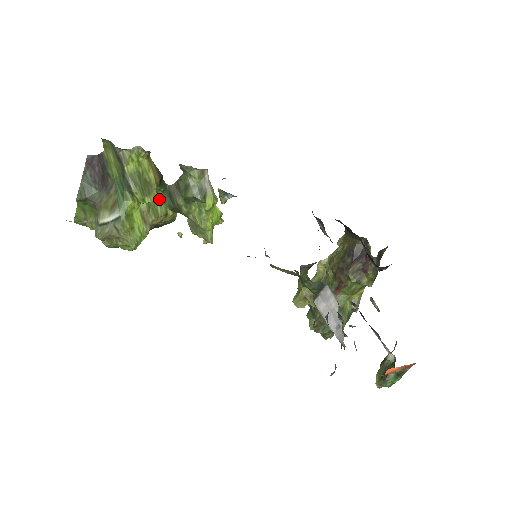
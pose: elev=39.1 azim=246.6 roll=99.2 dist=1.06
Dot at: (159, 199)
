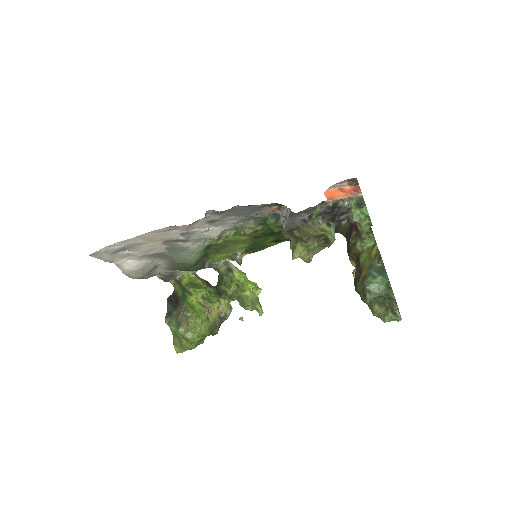
Dot at: (212, 296)
